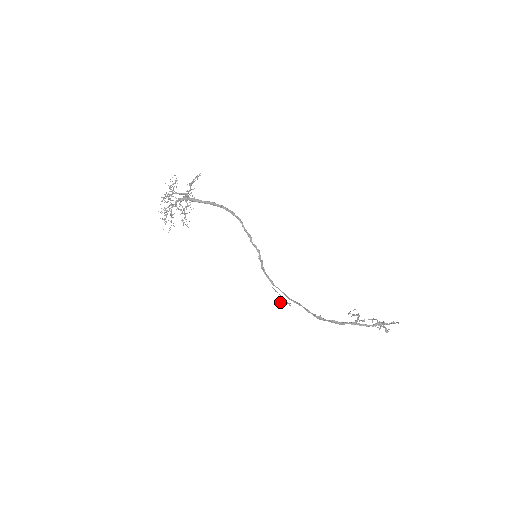
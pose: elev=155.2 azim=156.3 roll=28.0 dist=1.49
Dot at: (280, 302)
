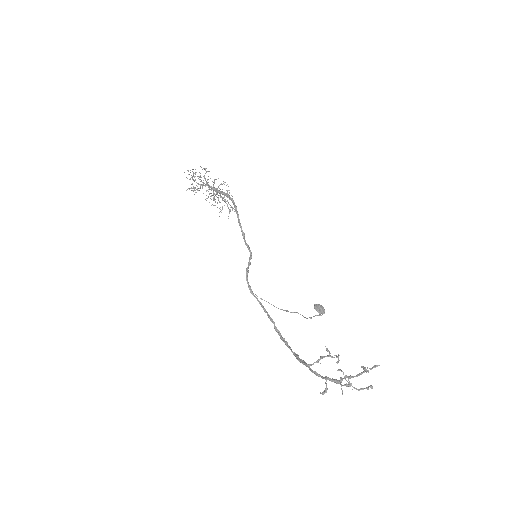
Dot at: (316, 310)
